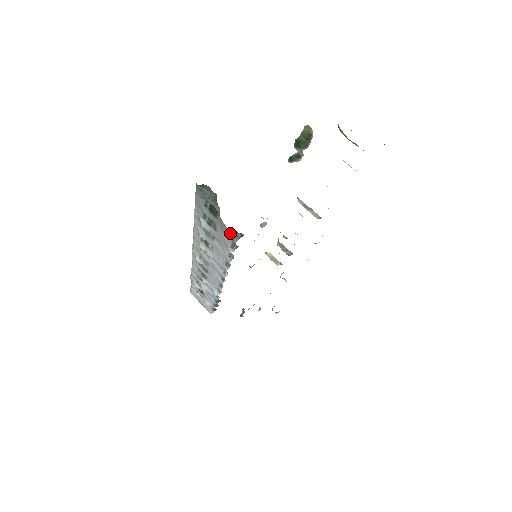
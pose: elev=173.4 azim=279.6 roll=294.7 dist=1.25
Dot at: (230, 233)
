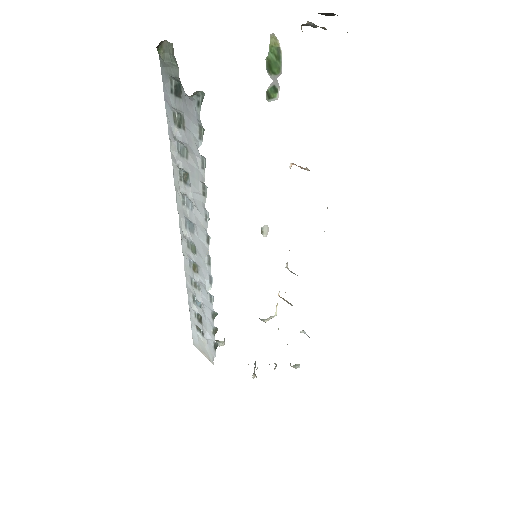
Dot at: (193, 107)
